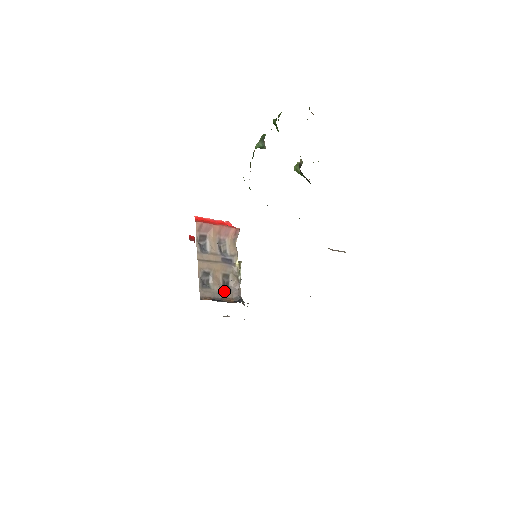
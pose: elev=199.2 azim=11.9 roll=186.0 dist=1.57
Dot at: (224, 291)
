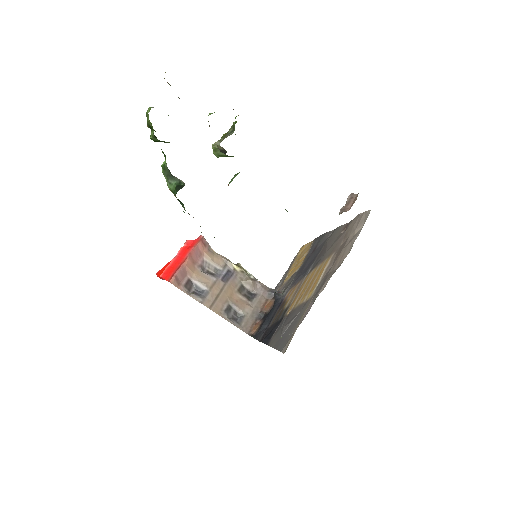
Dot at: (255, 303)
